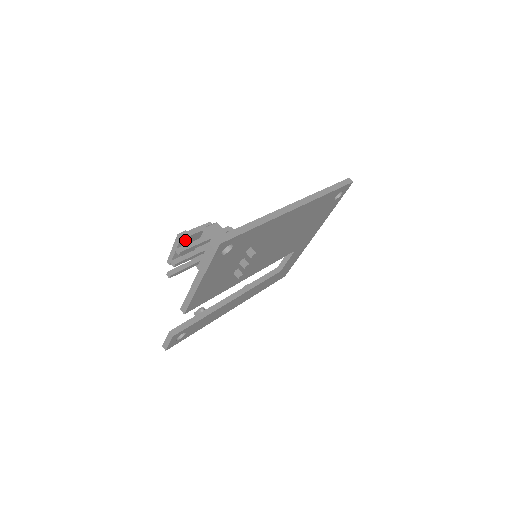
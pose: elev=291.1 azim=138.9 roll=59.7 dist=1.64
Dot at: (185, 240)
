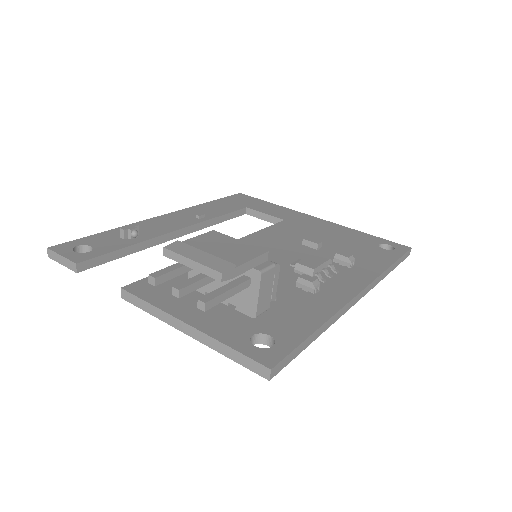
Dot at: occluded
